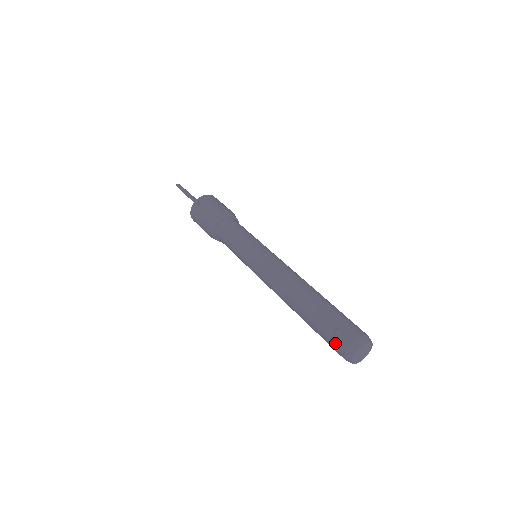
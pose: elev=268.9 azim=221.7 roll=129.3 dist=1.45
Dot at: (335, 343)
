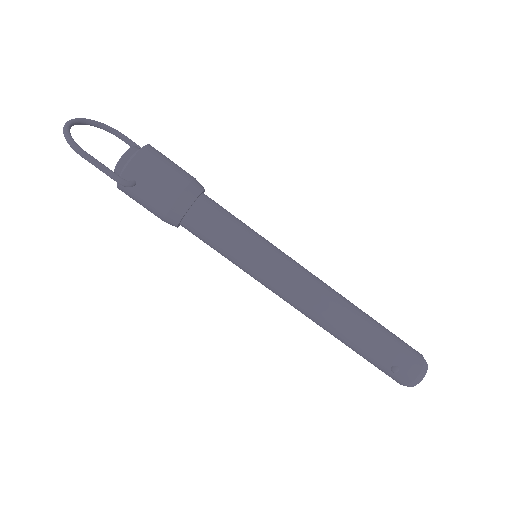
Dot at: (390, 376)
